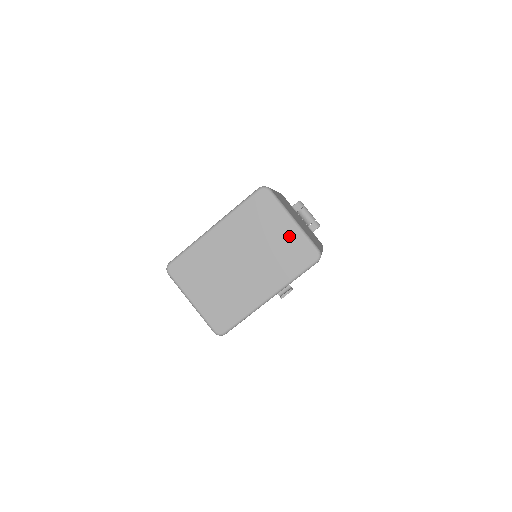
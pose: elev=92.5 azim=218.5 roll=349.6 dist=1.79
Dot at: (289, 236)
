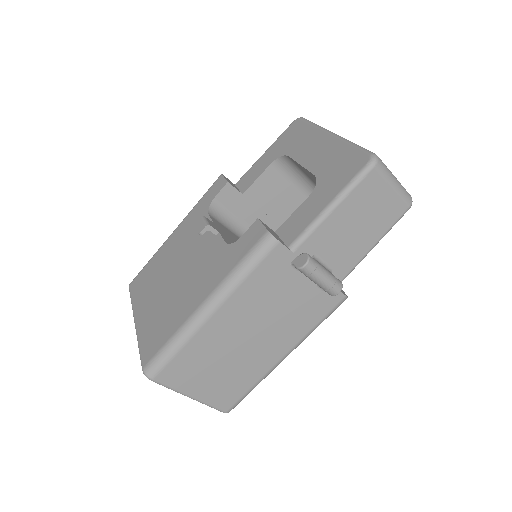
Dot at: occluded
